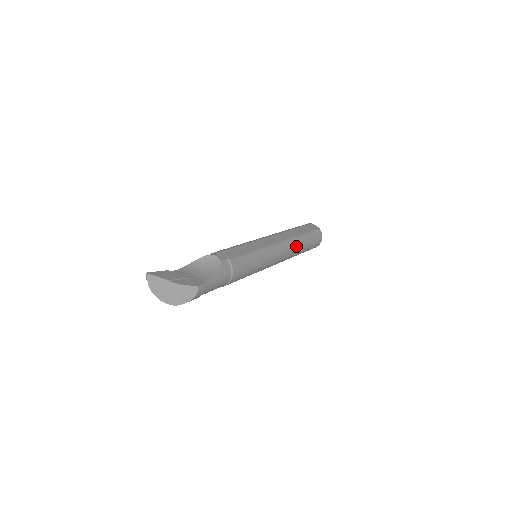
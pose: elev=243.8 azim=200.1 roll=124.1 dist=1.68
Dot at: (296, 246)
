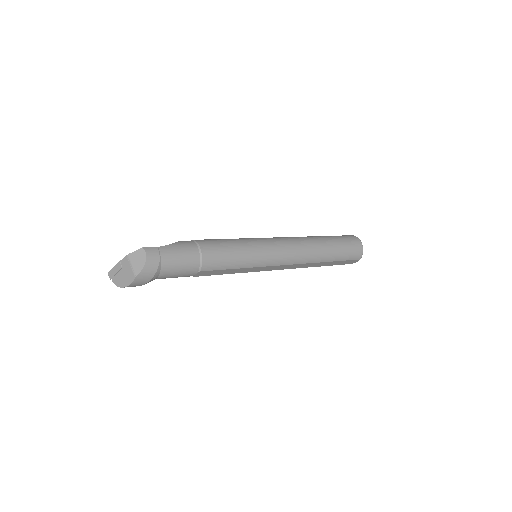
Dot at: (309, 240)
